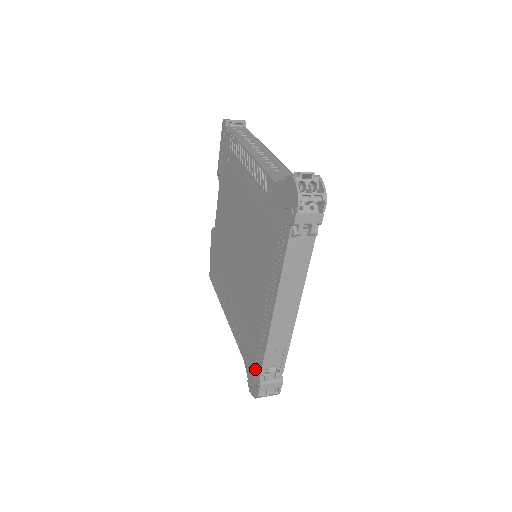
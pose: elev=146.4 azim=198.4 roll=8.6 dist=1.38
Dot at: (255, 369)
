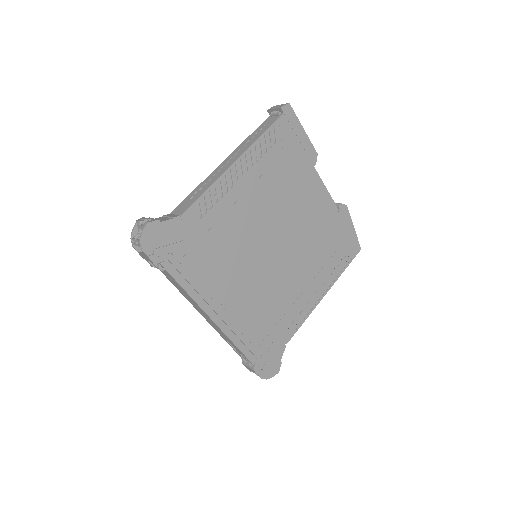
Dot at: occluded
